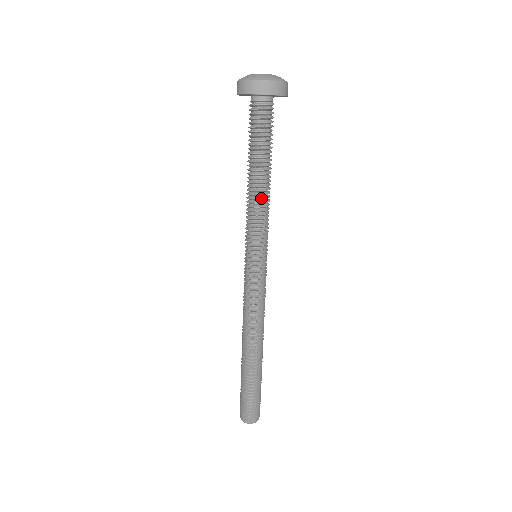
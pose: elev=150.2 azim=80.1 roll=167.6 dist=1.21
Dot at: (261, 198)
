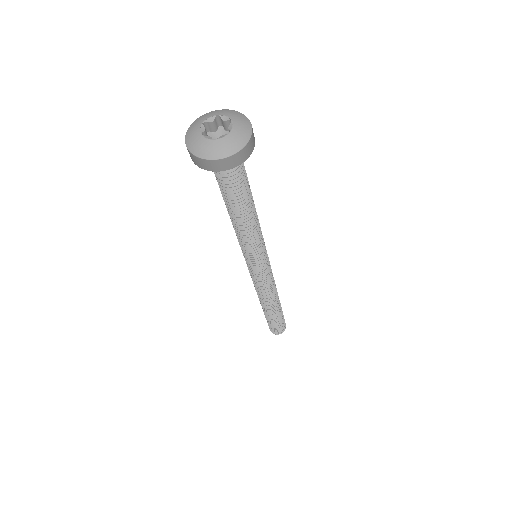
Dot at: (255, 227)
